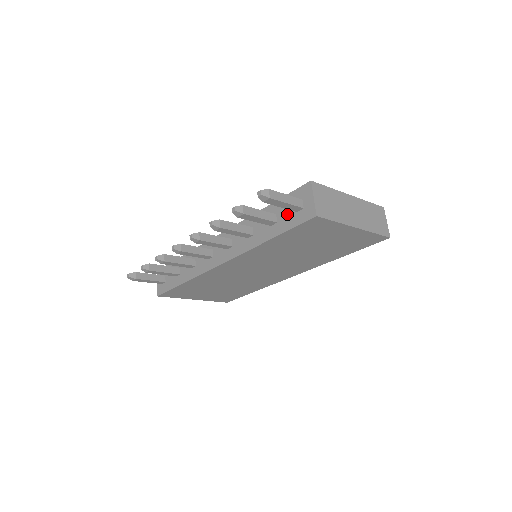
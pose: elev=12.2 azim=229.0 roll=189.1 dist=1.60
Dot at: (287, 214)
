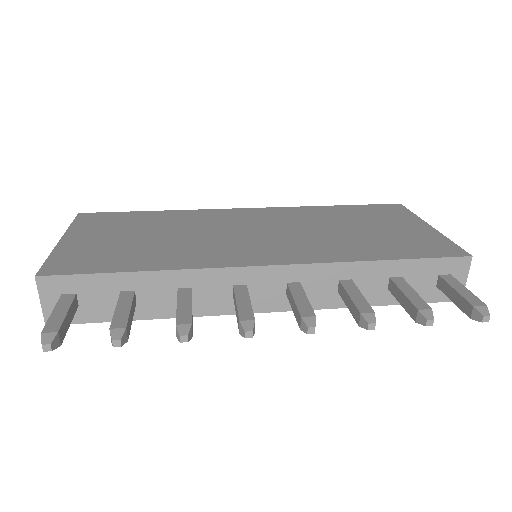
Dot at: (421, 284)
